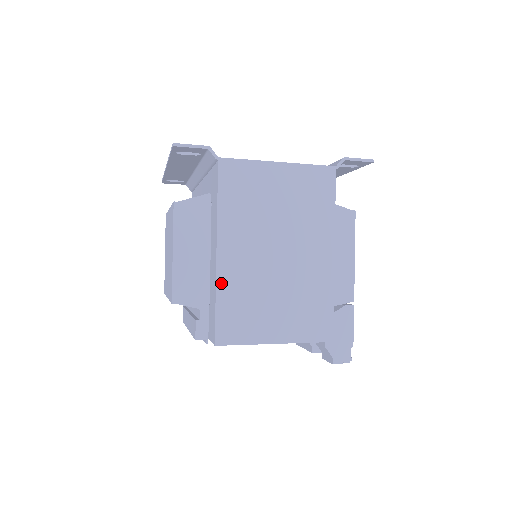
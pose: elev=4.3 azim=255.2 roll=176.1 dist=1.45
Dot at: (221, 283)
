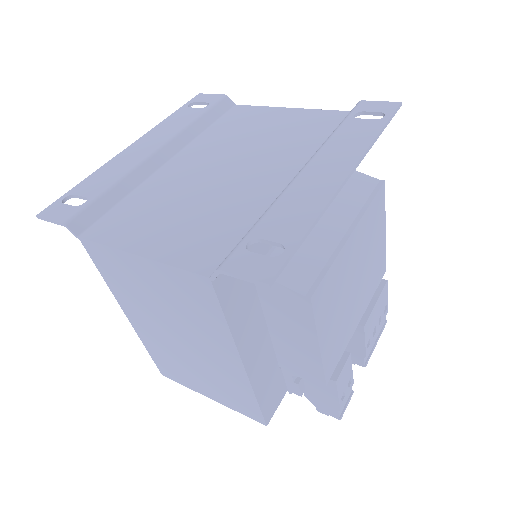
Dot at: (144, 340)
